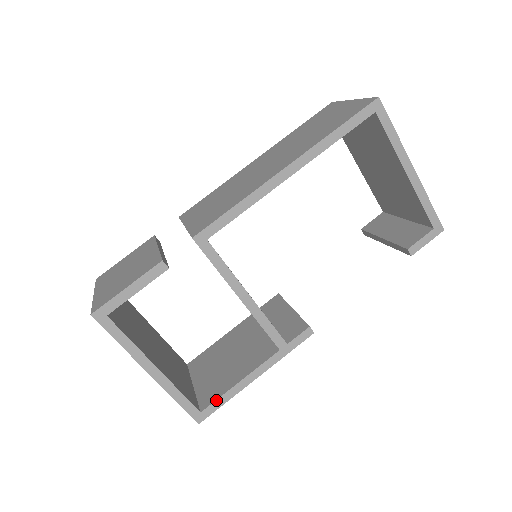
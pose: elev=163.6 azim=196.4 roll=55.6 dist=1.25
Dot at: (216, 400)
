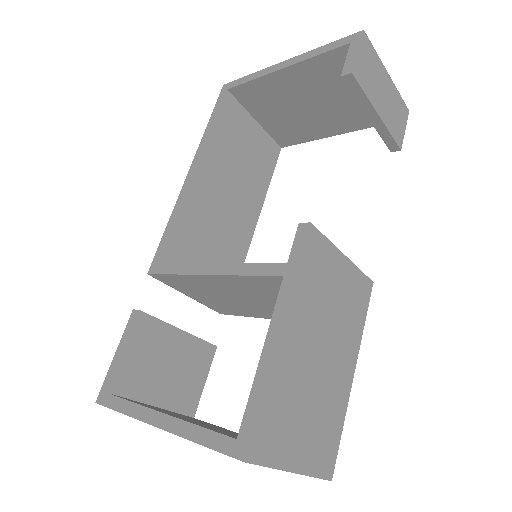
Dot at: (247, 404)
